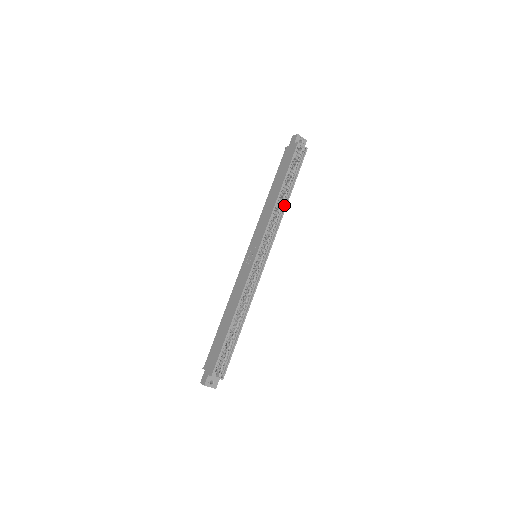
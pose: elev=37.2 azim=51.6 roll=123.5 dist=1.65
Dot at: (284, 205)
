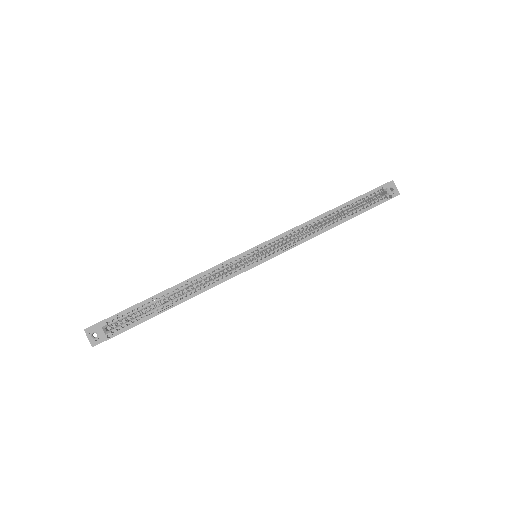
Dot at: (326, 228)
